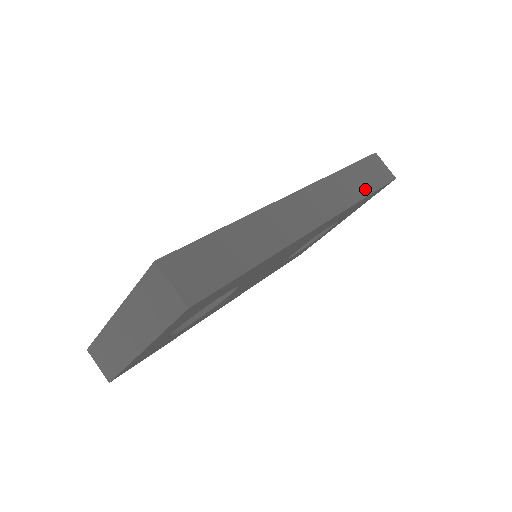
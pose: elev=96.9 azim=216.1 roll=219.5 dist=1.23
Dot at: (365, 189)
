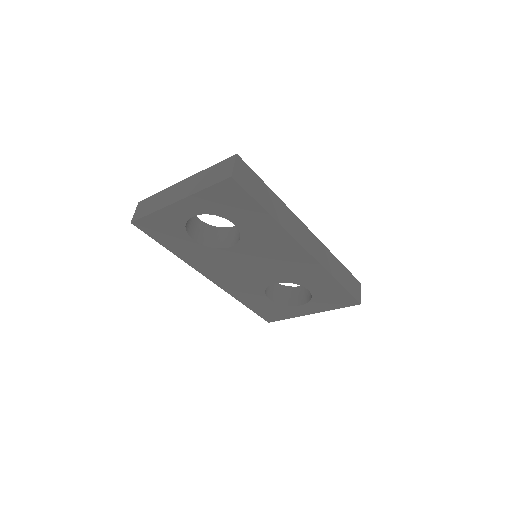
Dot at: (341, 280)
